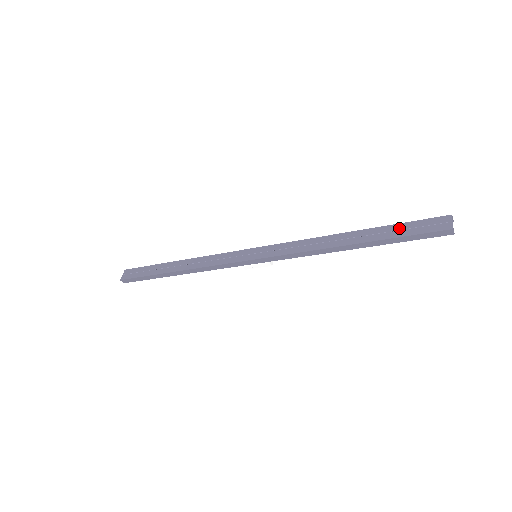
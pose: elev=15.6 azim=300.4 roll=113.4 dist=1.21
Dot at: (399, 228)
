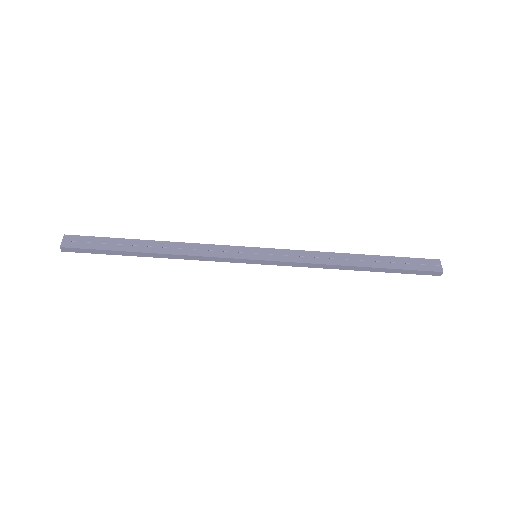
Dot at: (400, 261)
